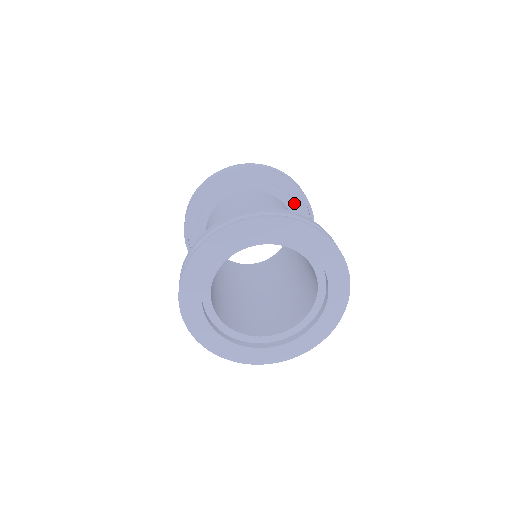
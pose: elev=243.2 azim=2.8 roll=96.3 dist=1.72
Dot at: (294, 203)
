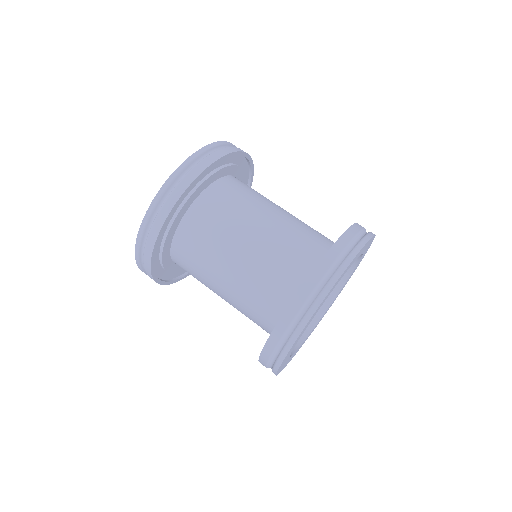
Dot at: (226, 168)
